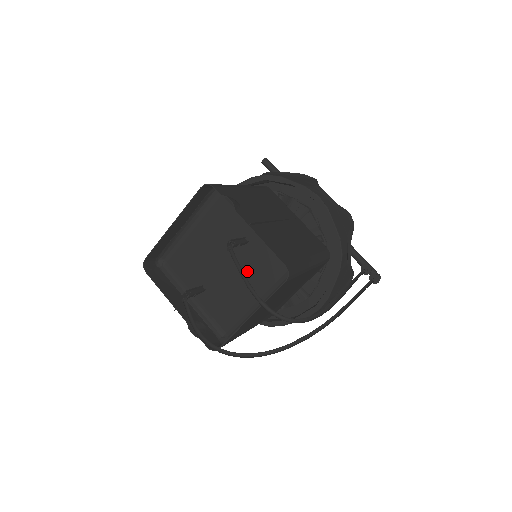
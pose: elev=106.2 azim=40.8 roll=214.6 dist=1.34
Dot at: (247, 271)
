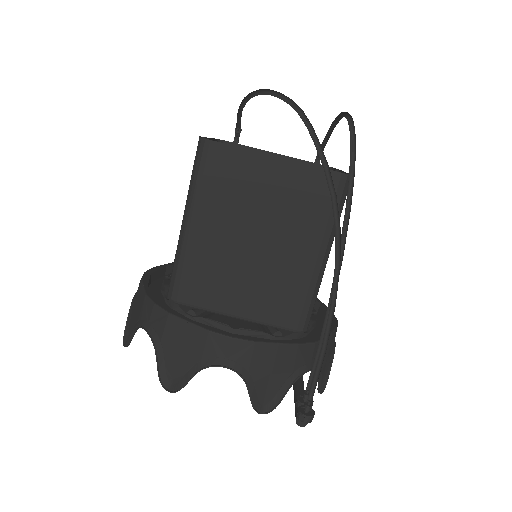
Dot at: occluded
